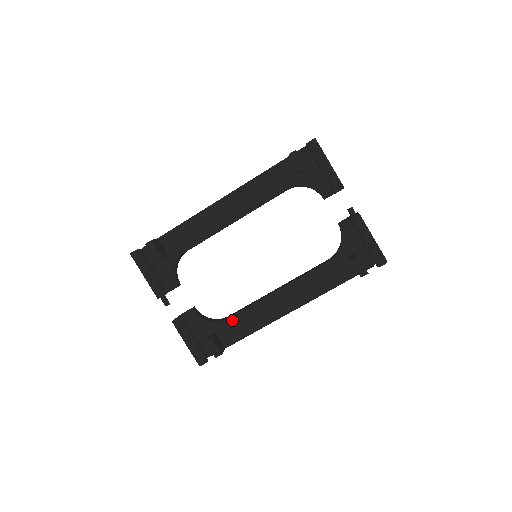
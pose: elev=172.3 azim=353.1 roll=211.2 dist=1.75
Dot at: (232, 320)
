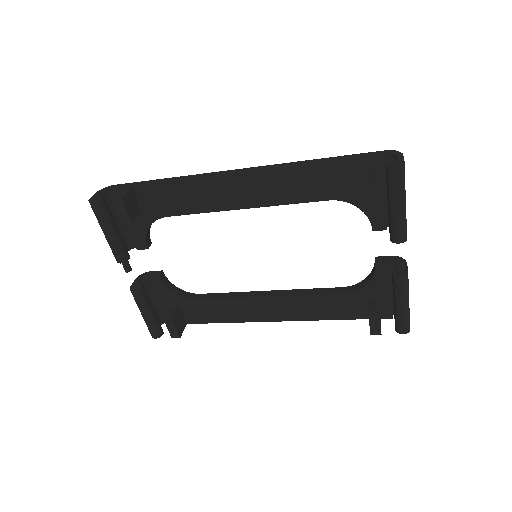
Dot at: (203, 304)
